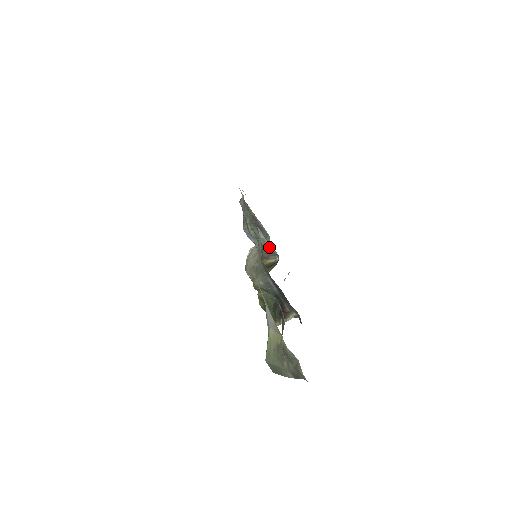
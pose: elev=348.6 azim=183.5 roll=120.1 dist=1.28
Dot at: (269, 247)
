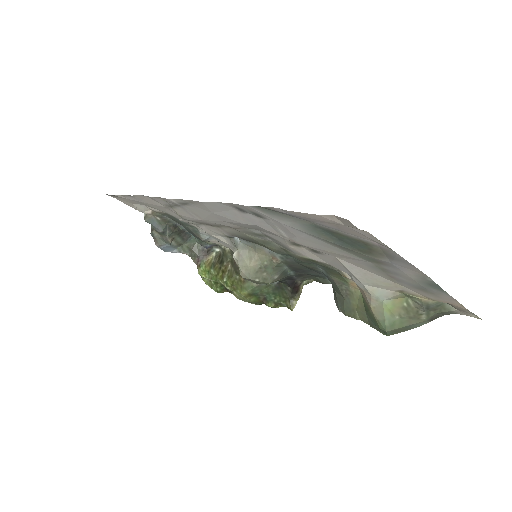
Dot at: (199, 245)
